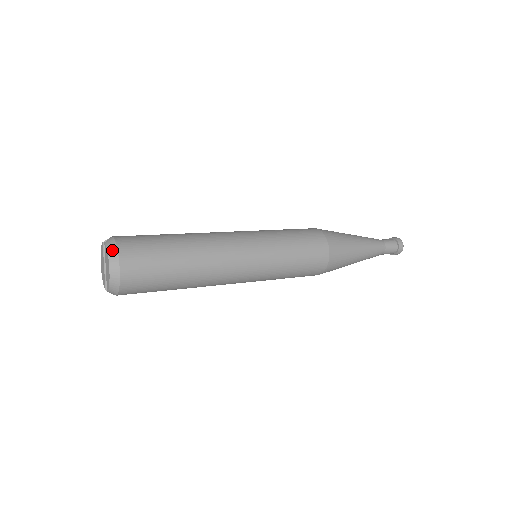
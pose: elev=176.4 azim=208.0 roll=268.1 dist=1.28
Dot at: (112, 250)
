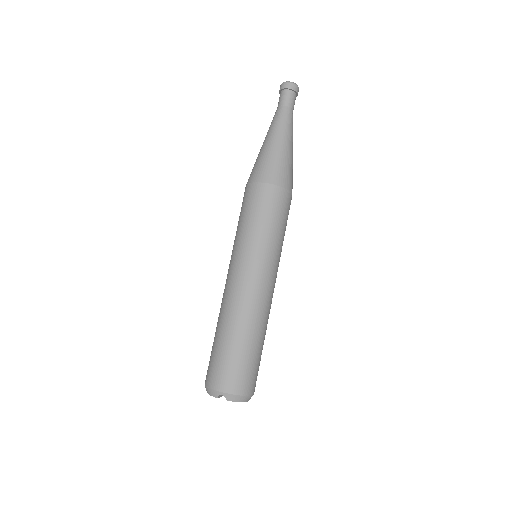
Dot at: (242, 399)
